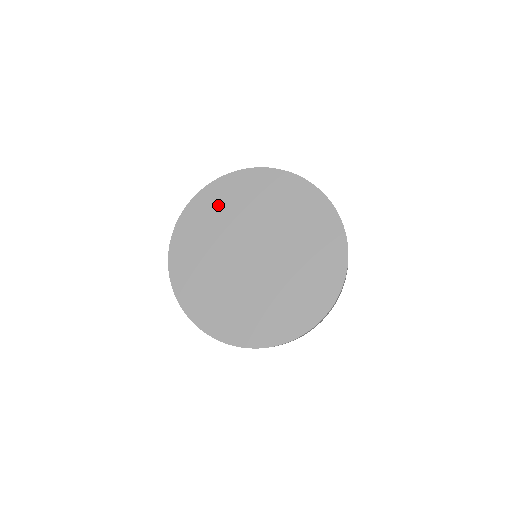
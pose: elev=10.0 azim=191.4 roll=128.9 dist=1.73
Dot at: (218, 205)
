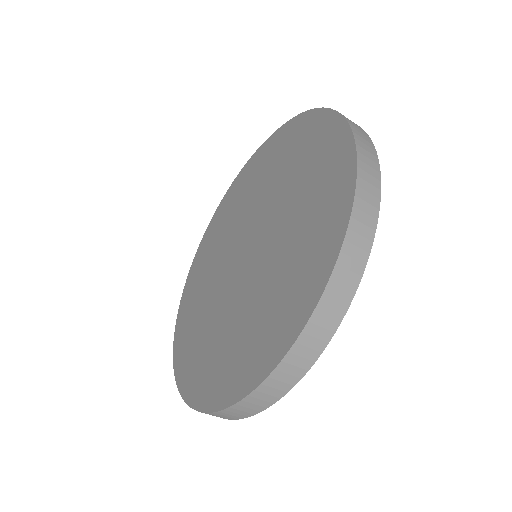
Dot at: (212, 242)
